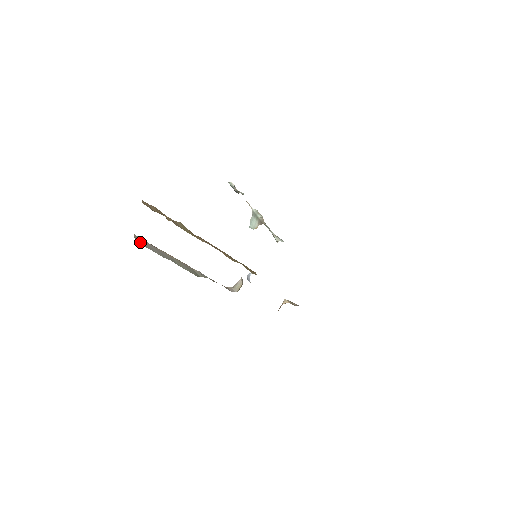
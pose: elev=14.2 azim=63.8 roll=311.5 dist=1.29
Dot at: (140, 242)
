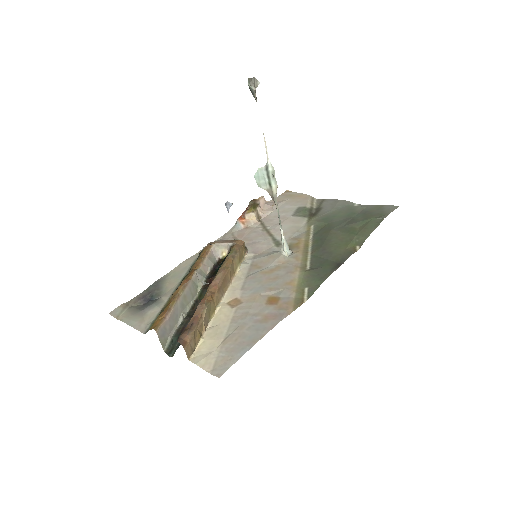
Dot at: (164, 338)
